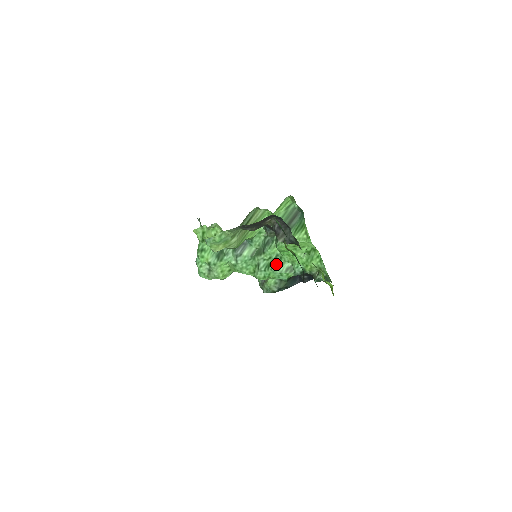
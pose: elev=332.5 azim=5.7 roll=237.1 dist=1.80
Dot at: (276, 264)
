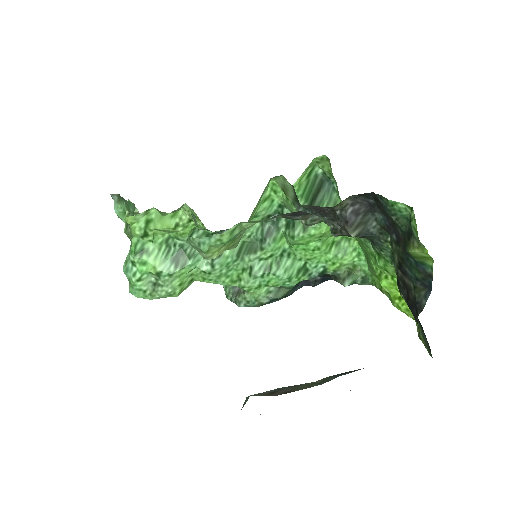
Dot at: (282, 265)
